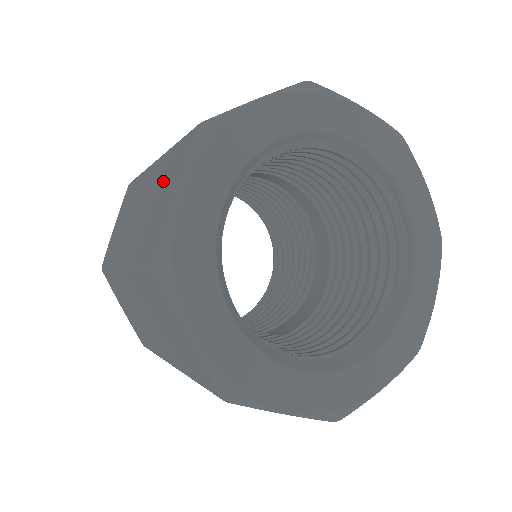
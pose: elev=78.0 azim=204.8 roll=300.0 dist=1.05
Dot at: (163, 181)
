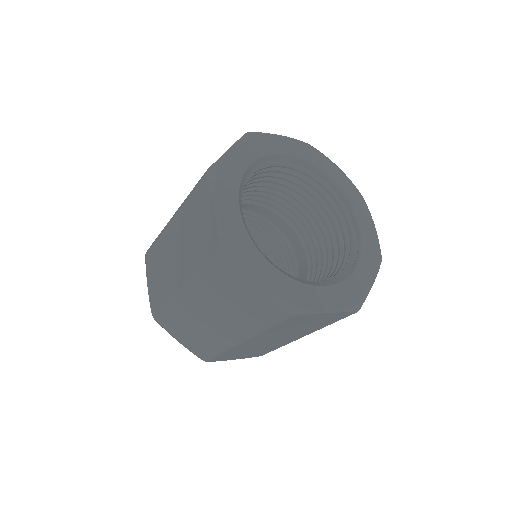
Dot at: occluded
